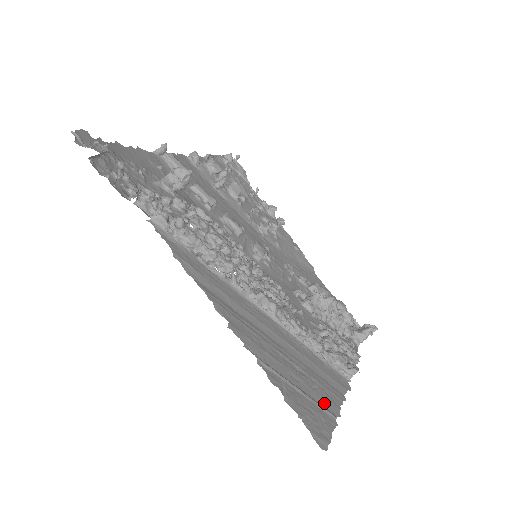
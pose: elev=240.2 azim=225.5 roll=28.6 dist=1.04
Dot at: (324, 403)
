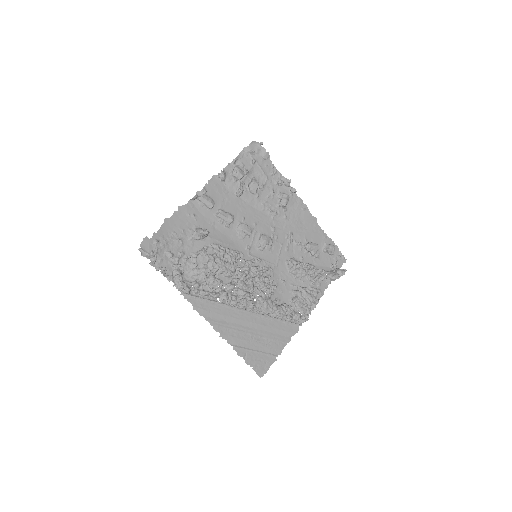
Dot at: (272, 351)
